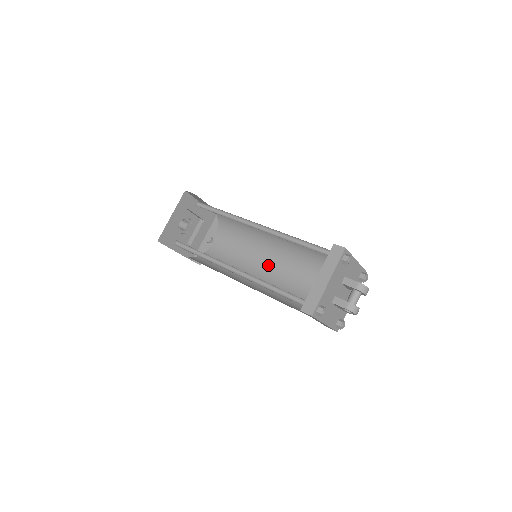
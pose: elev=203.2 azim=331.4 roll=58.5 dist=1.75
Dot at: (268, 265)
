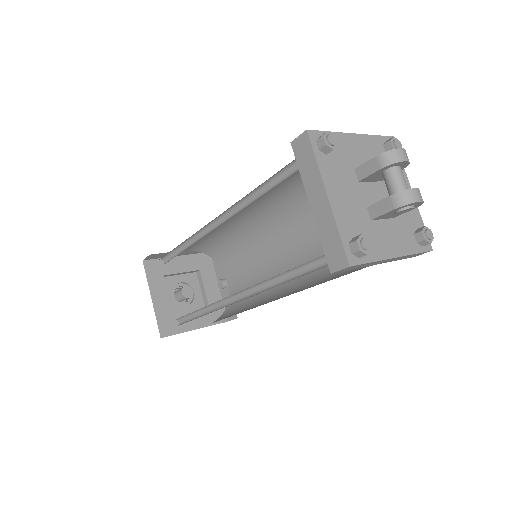
Dot at: (289, 252)
